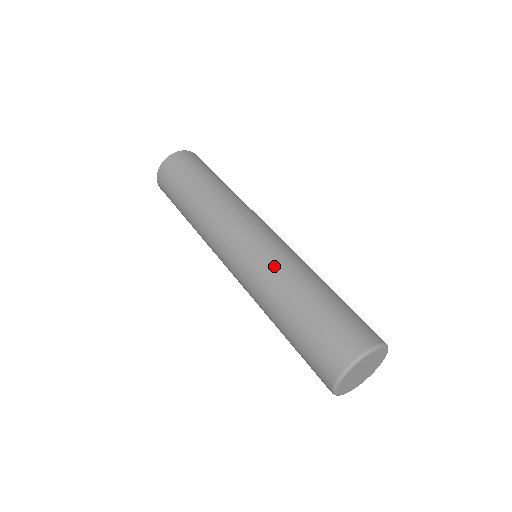
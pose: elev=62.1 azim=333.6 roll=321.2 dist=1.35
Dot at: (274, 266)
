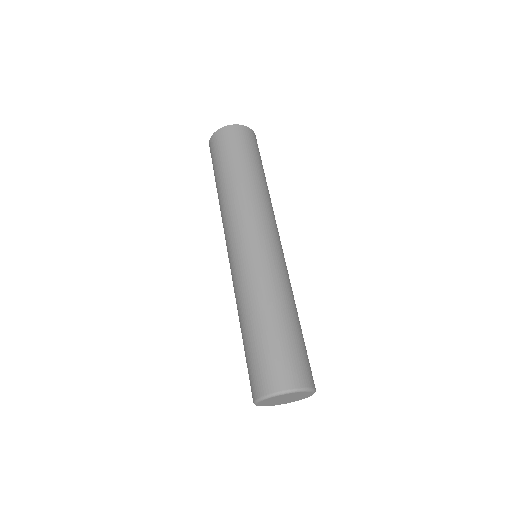
Dot at: (270, 277)
